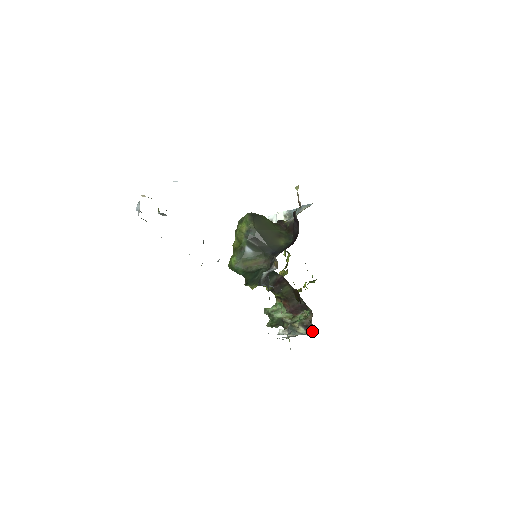
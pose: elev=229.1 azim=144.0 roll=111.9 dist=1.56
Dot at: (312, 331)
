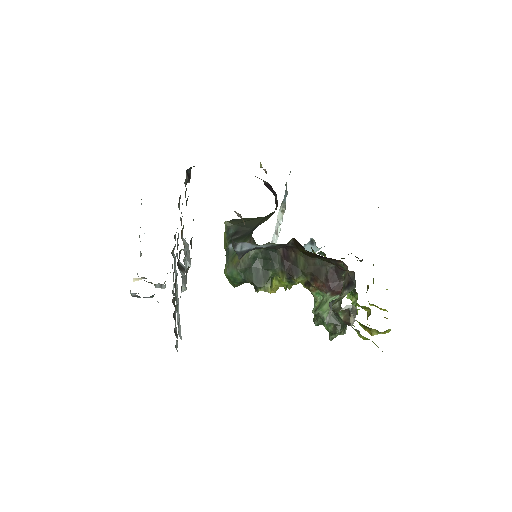
Dot at: (353, 281)
